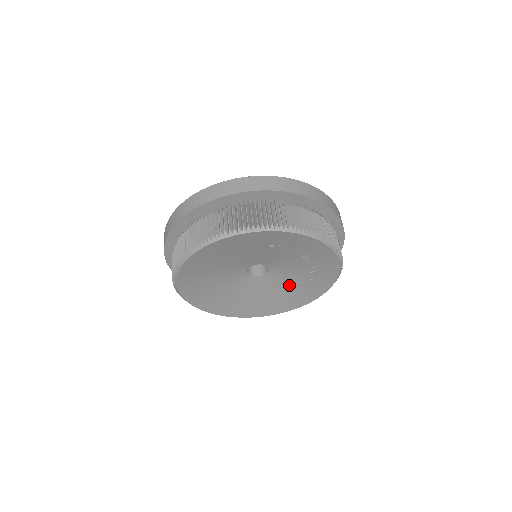
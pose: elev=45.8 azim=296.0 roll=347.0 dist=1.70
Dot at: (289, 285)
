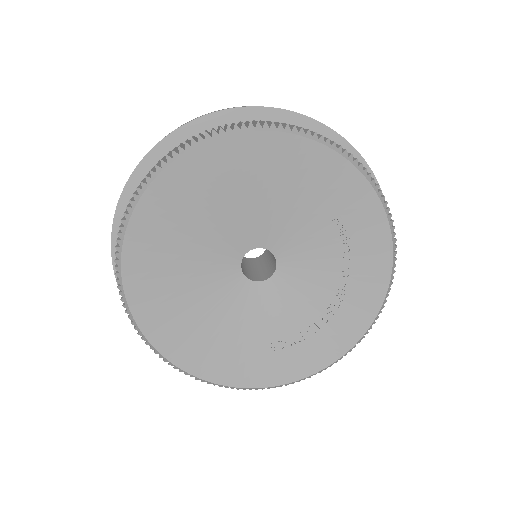
Dot at: (262, 329)
